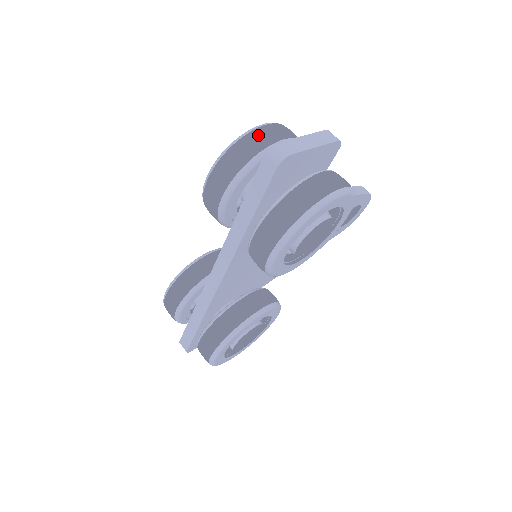
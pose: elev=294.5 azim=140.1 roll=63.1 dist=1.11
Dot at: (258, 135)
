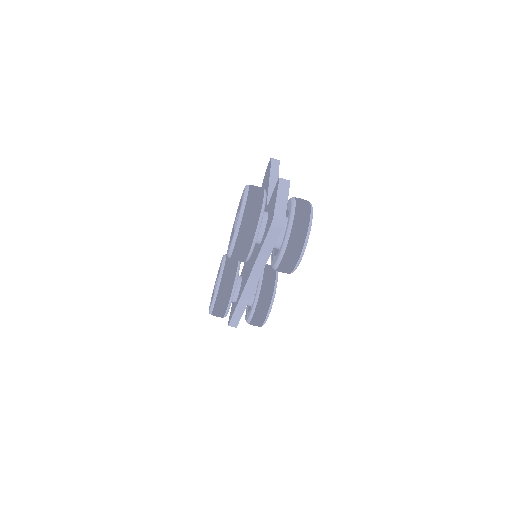
Dot at: (250, 210)
